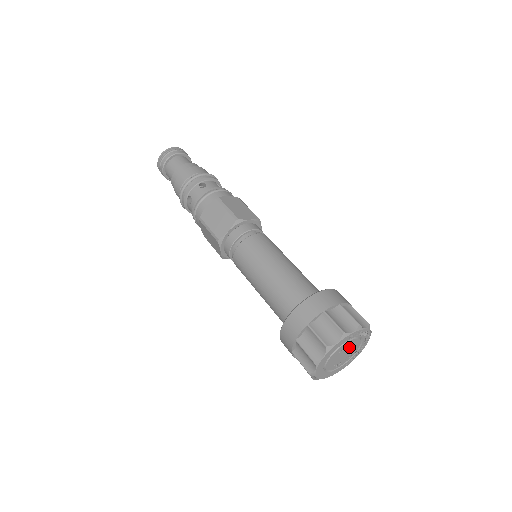
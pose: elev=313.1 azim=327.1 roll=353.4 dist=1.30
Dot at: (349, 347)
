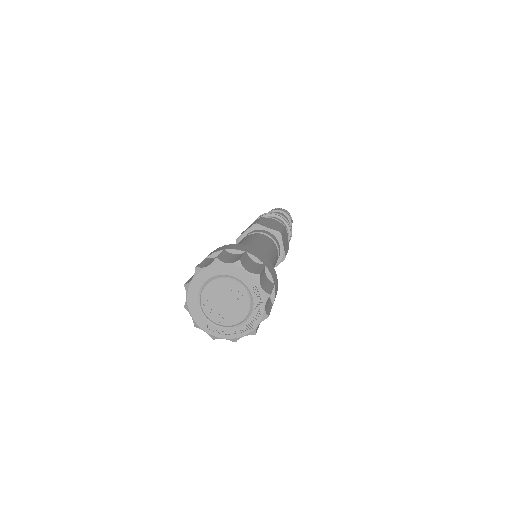
Dot at: (237, 303)
